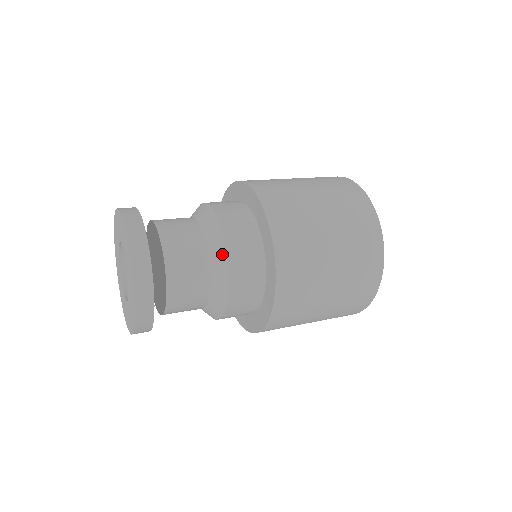
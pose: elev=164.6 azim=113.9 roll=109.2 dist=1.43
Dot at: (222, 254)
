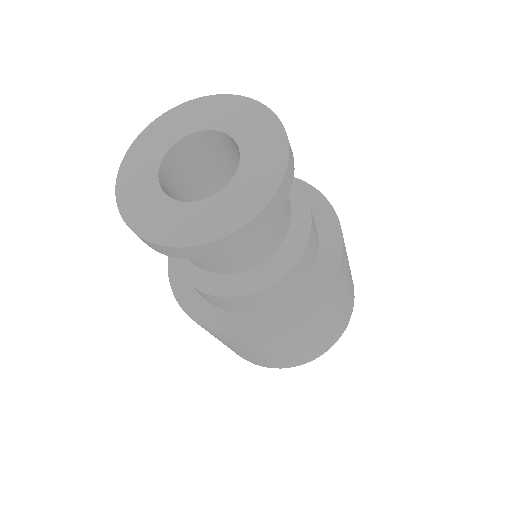
Dot at: occluded
